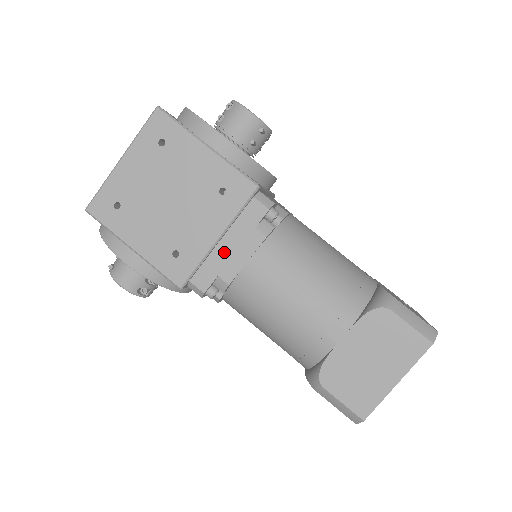
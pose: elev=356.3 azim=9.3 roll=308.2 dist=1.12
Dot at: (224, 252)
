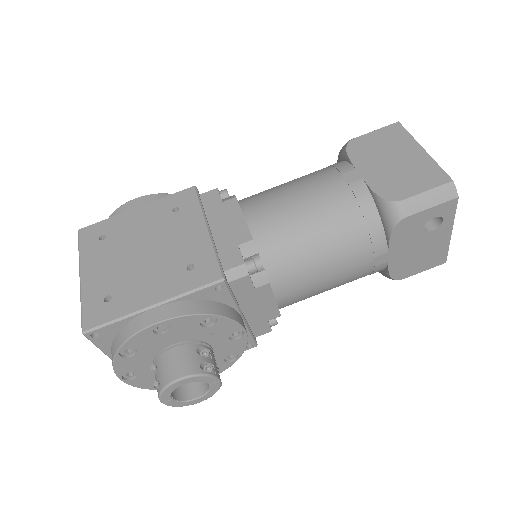
Dot at: (222, 232)
